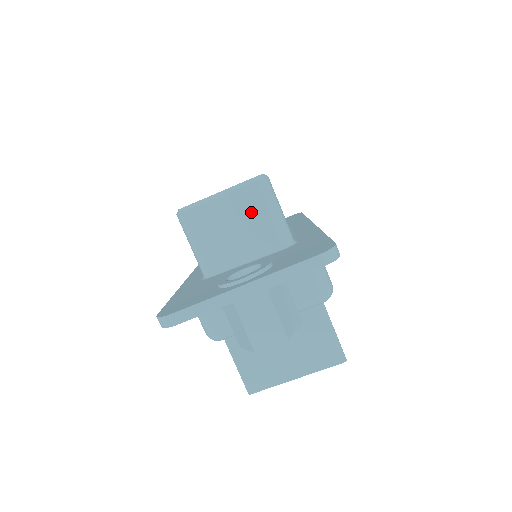
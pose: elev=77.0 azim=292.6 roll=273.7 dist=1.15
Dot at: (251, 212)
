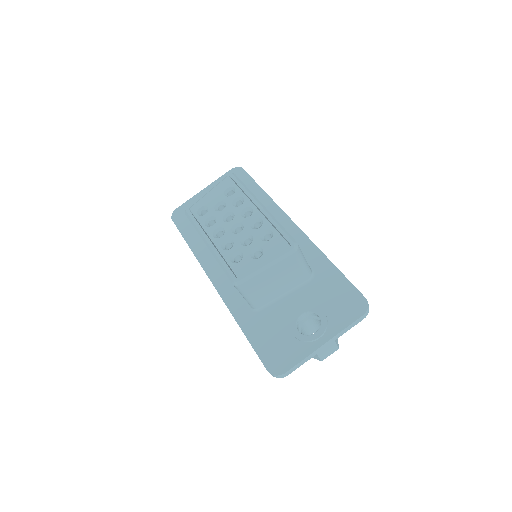
Dot at: (289, 270)
